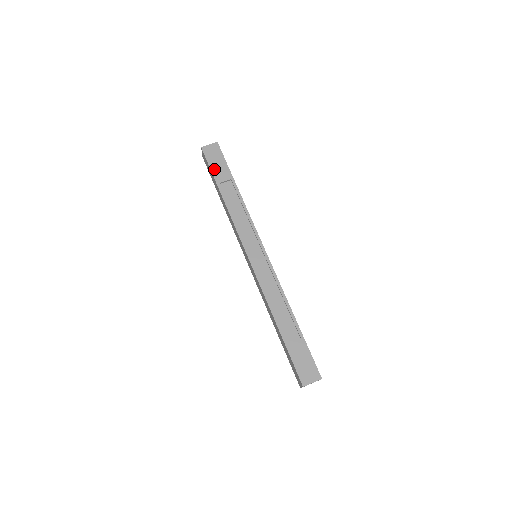
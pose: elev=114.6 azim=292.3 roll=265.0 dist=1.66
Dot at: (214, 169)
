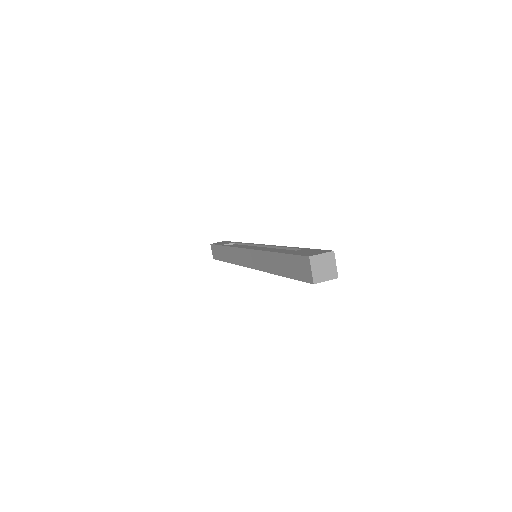
Dot at: occluded
